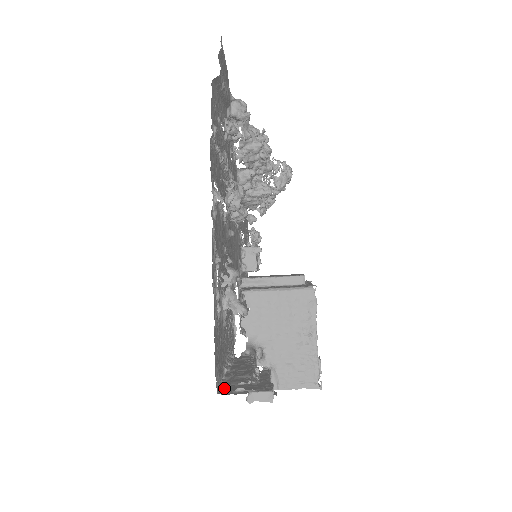
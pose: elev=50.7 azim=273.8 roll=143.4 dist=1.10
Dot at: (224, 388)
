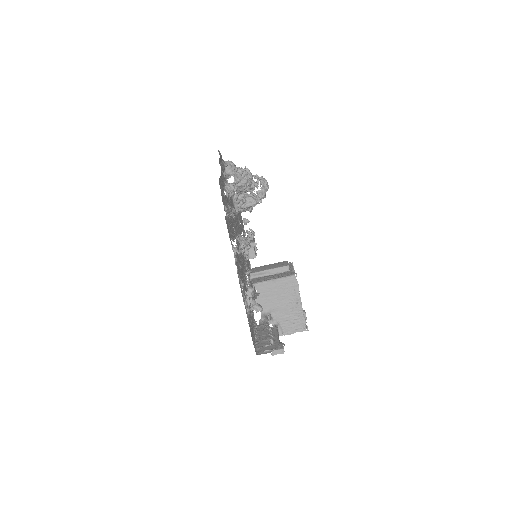
Dot at: (258, 350)
